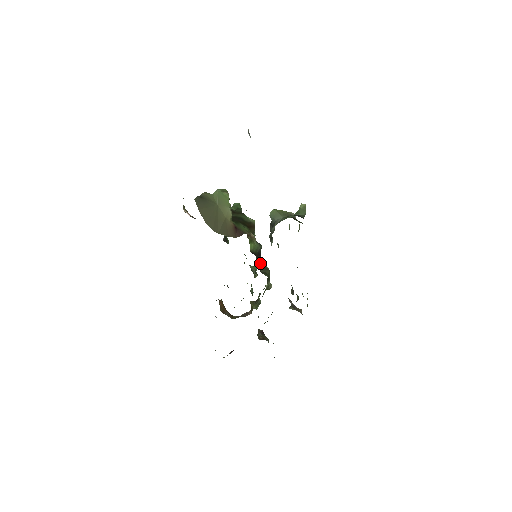
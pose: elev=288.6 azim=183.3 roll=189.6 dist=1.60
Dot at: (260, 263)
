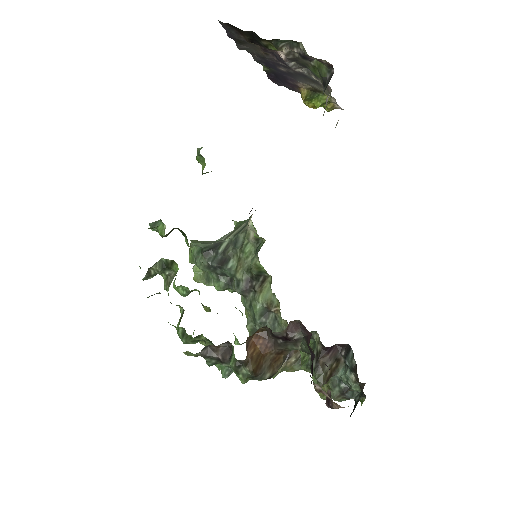
Dot at: occluded
